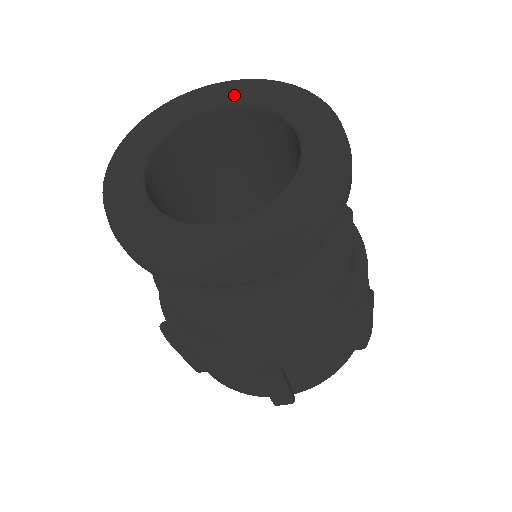
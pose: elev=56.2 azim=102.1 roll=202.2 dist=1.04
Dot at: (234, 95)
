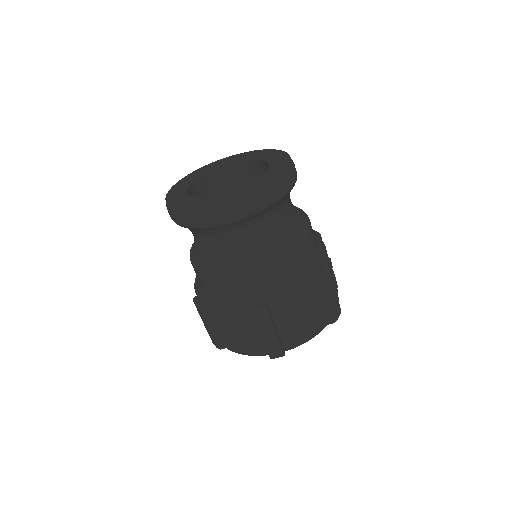
Dot at: (238, 158)
